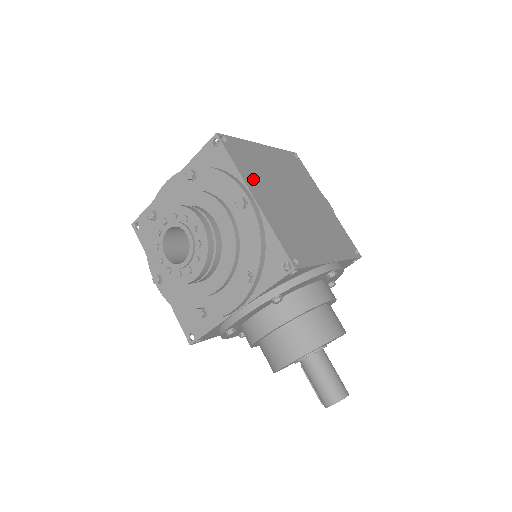
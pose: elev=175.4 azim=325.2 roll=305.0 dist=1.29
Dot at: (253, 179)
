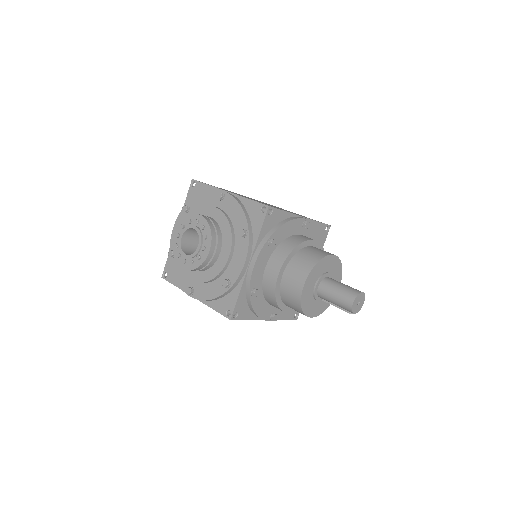
Dot at: occluded
